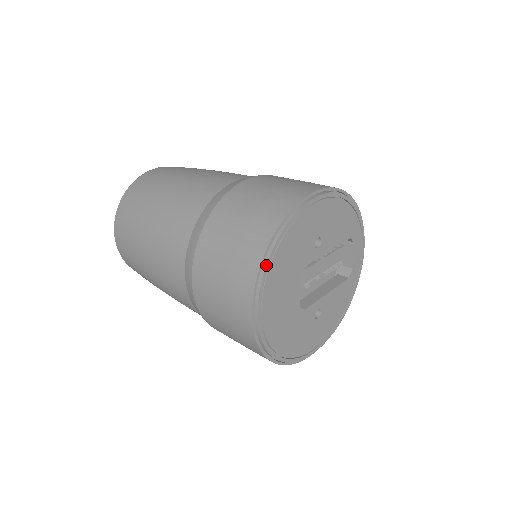
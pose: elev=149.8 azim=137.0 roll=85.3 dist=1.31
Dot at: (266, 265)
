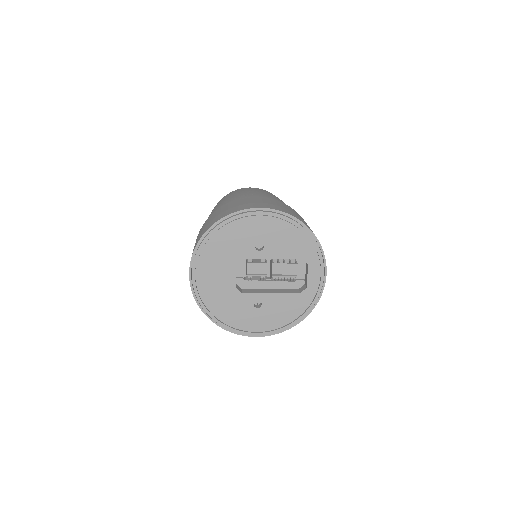
Dot at: (203, 241)
